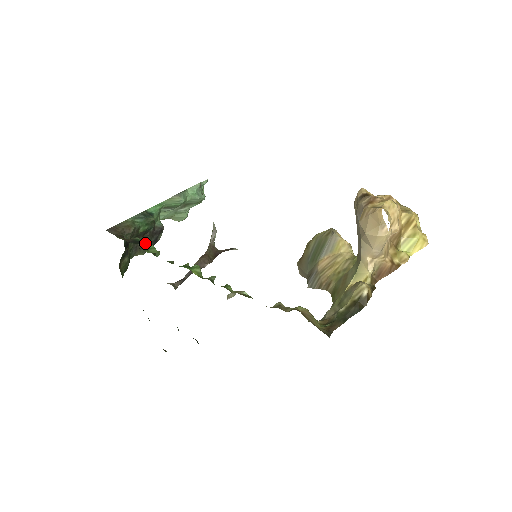
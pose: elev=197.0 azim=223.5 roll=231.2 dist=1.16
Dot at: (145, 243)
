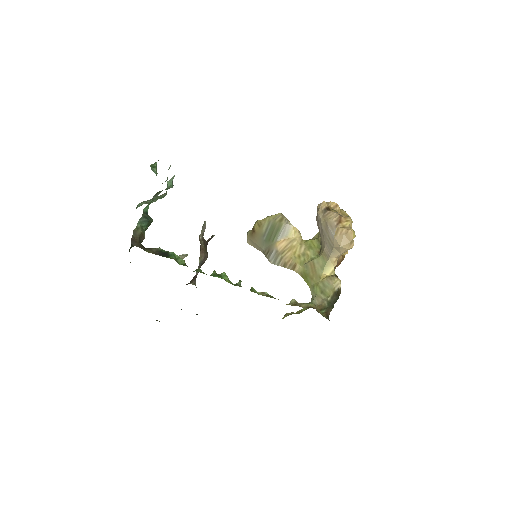
Dot at: (171, 254)
